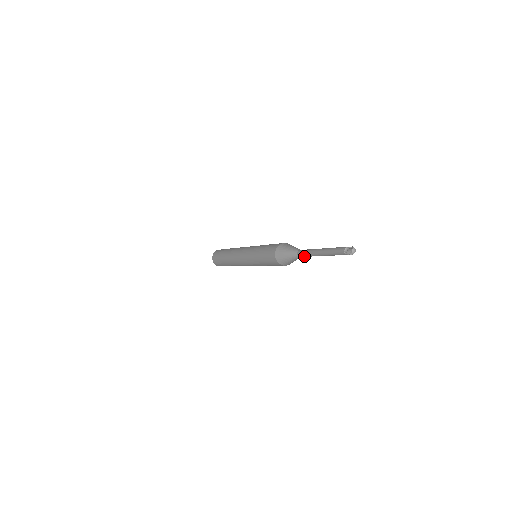
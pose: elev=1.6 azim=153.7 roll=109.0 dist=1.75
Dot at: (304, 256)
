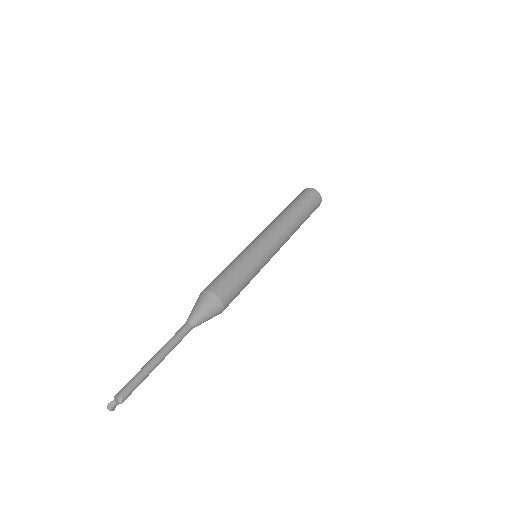
Dot at: (182, 337)
